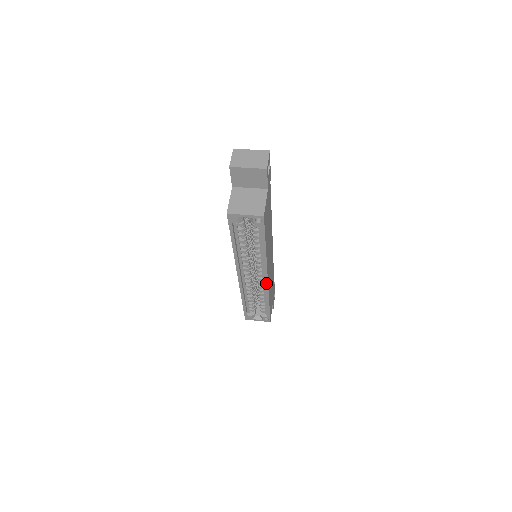
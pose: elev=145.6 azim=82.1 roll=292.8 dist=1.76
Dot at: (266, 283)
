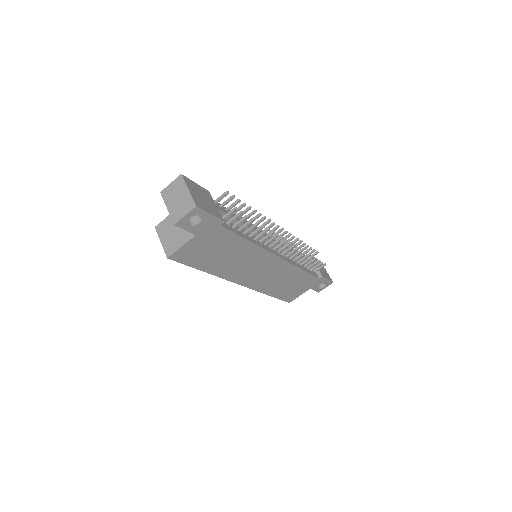
Dot at: (245, 285)
